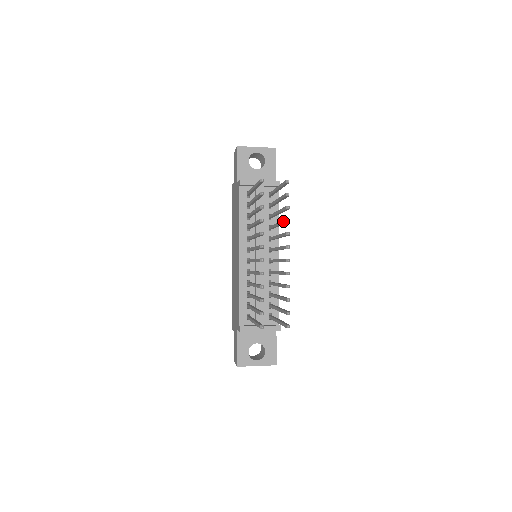
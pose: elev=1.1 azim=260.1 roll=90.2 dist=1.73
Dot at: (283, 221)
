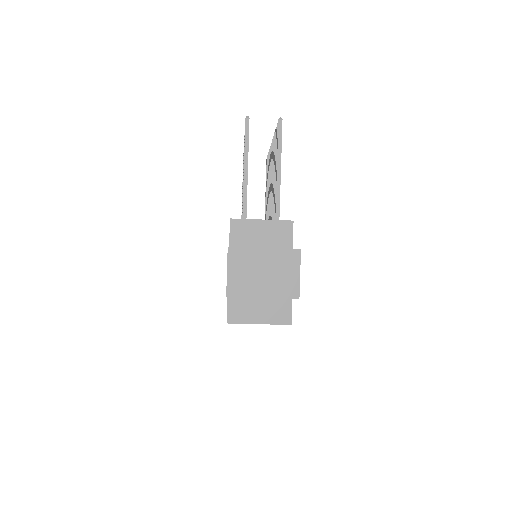
Dot at: occluded
